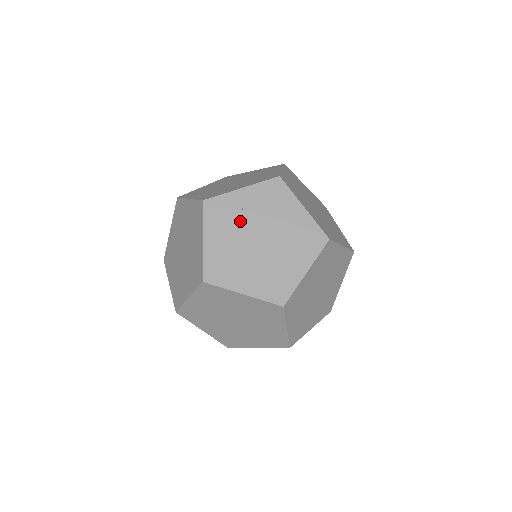
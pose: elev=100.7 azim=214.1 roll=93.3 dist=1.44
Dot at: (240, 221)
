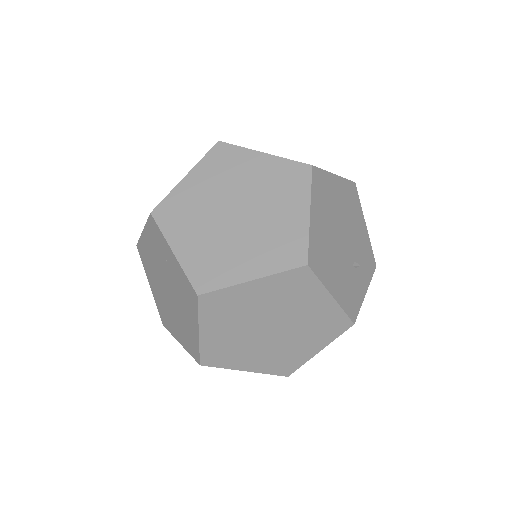
Dot at: (163, 263)
